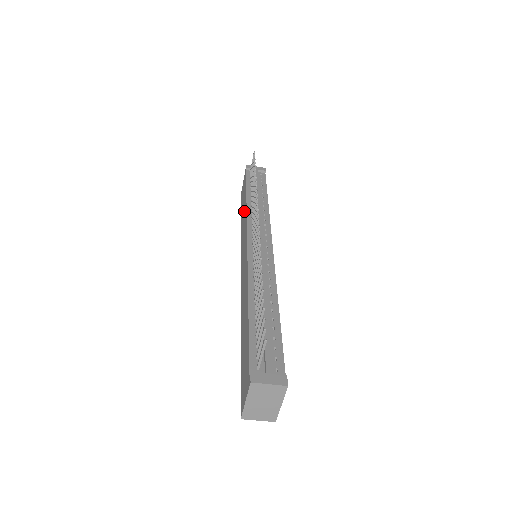
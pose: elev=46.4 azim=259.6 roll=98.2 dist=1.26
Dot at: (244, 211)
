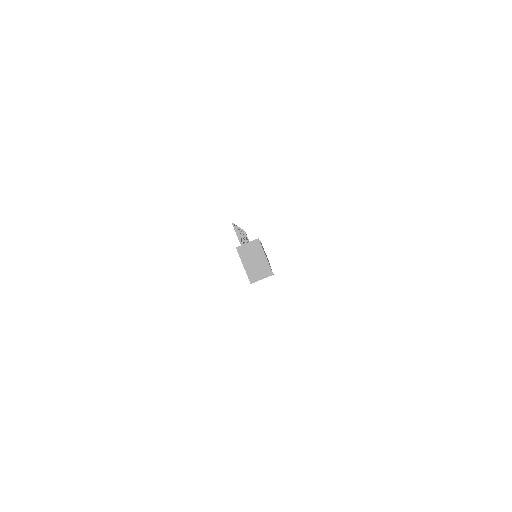
Dot at: occluded
